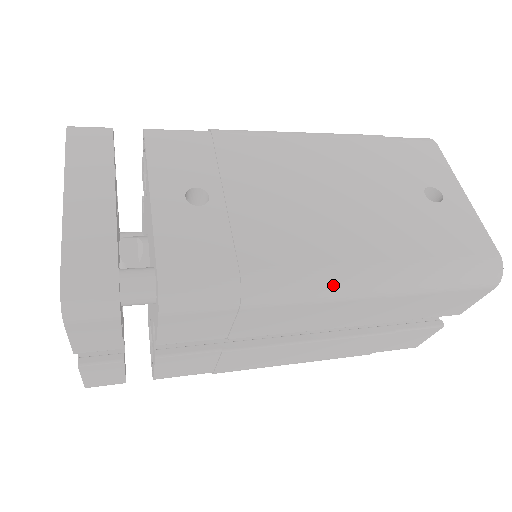
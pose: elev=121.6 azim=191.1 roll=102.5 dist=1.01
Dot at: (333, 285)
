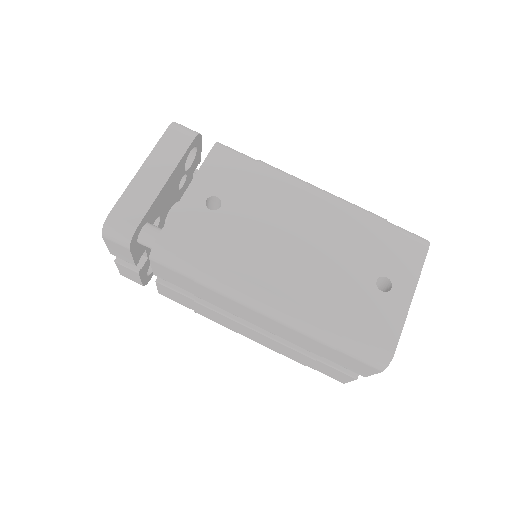
Dot at: (255, 301)
